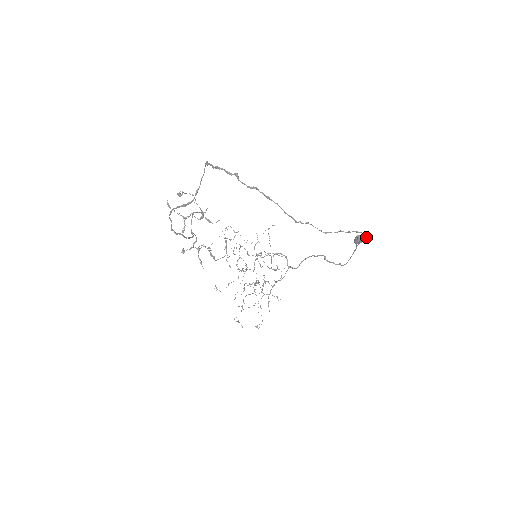
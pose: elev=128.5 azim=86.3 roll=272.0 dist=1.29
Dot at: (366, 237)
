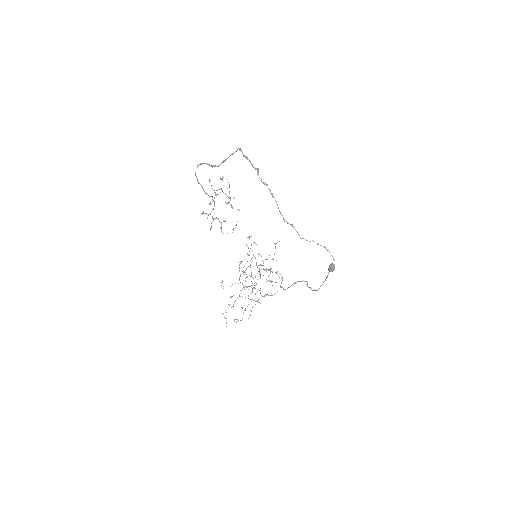
Dot at: occluded
